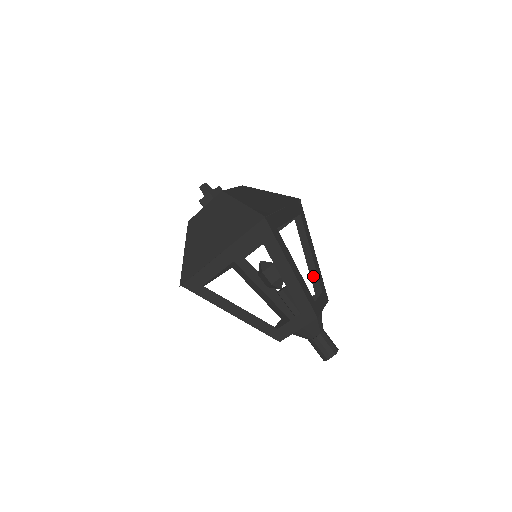
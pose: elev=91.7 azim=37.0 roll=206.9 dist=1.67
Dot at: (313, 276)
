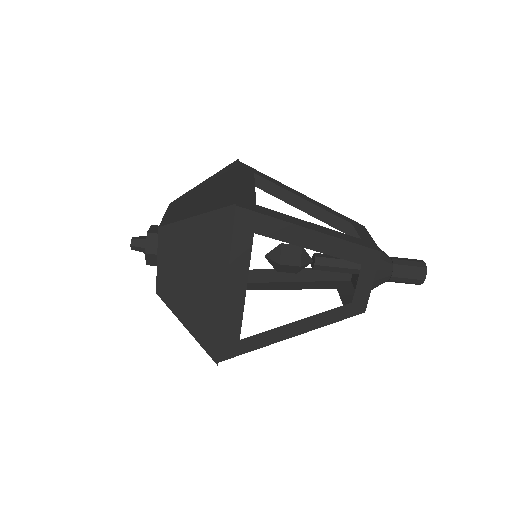
Dot at: (341, 235)
